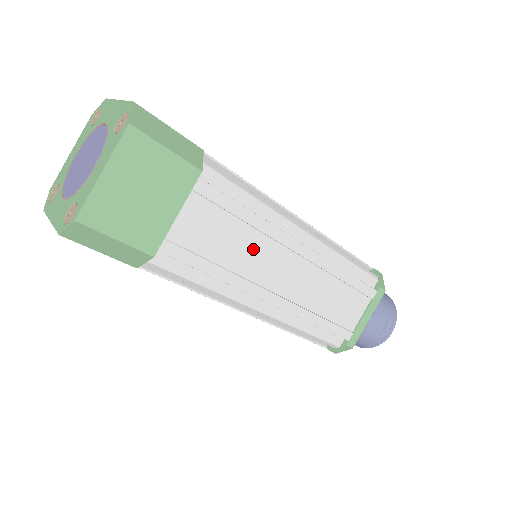
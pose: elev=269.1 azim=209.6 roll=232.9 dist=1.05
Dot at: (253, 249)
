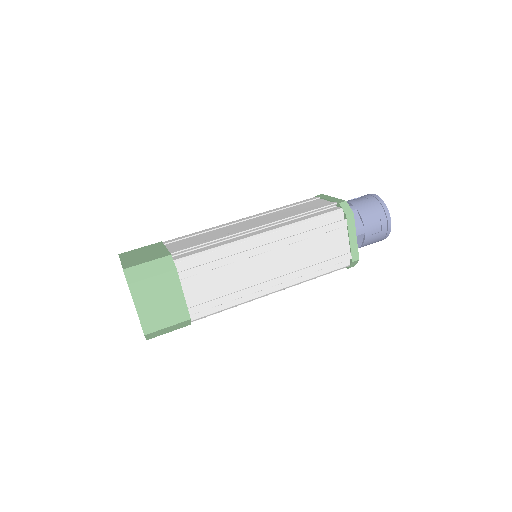
Dot at: (238, 273)
